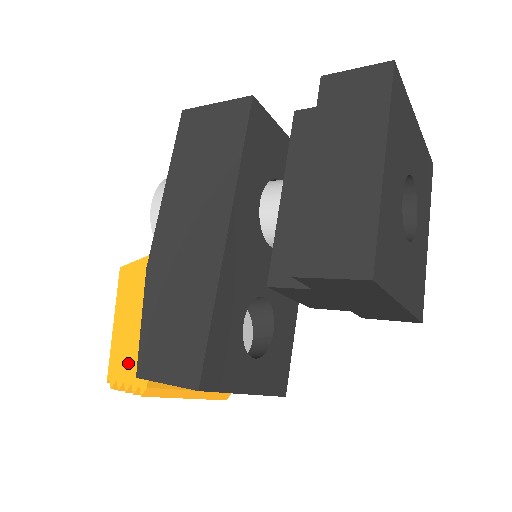
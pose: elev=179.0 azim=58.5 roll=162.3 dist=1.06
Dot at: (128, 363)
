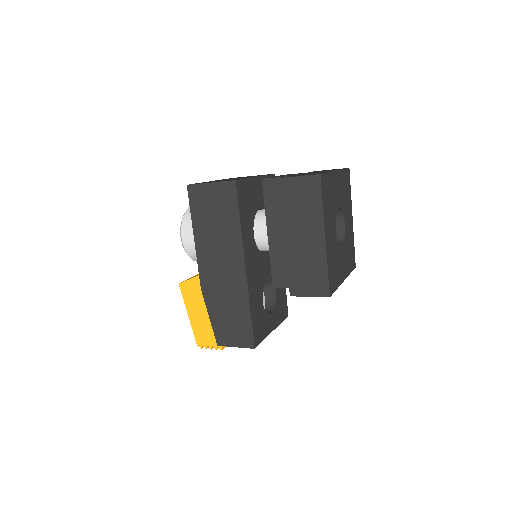
Dot at: (206, 336)
